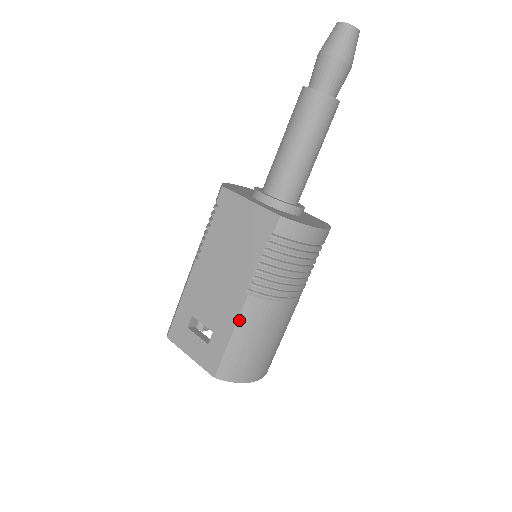
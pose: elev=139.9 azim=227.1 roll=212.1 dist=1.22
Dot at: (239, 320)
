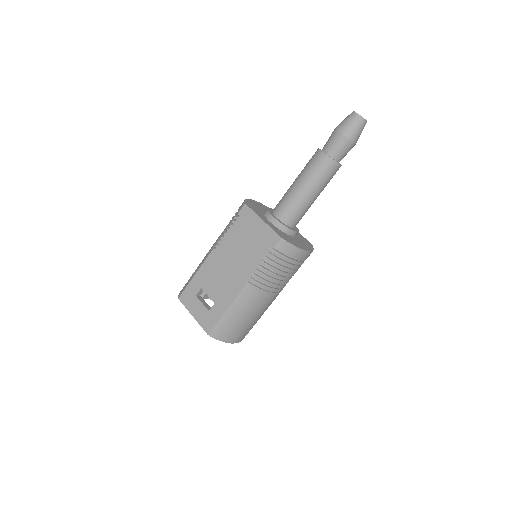
Dot at: (235, 300)
